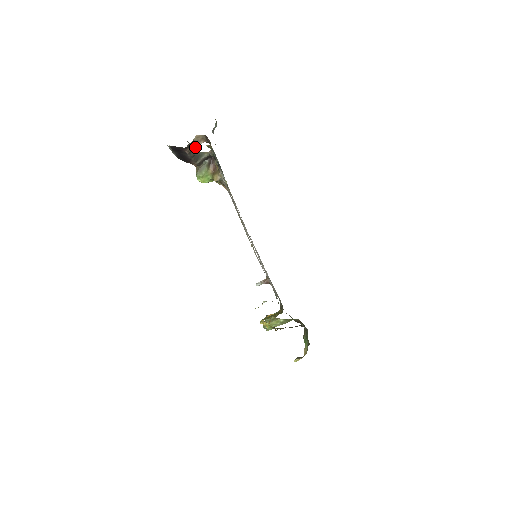
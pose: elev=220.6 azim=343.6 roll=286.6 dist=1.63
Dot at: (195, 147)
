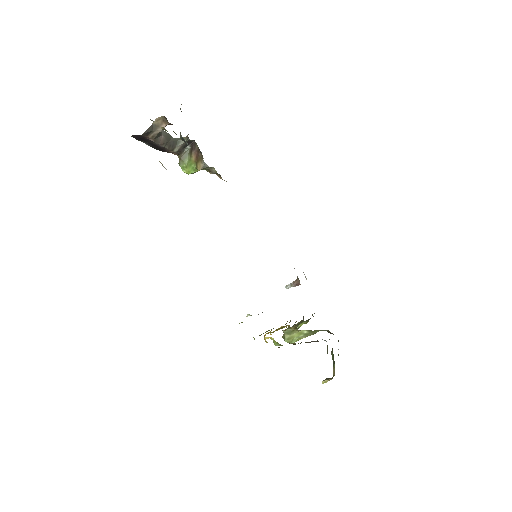
Dot at: (158, 132)
